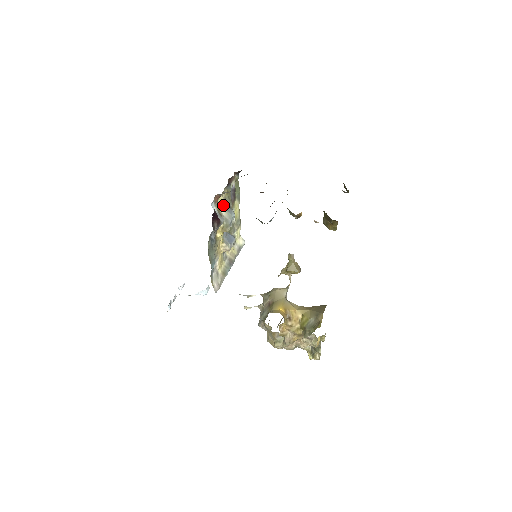
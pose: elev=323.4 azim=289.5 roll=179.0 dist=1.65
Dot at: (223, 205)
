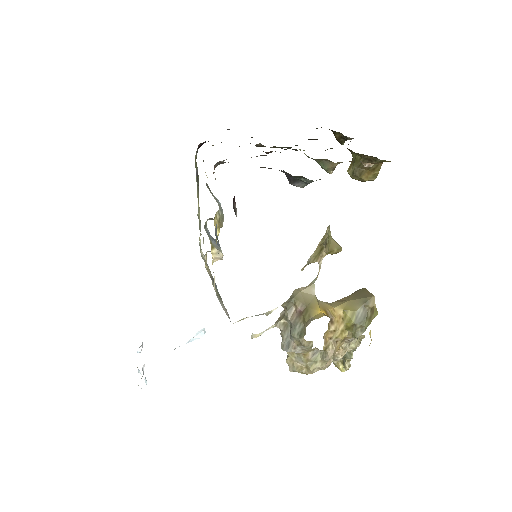
Dot at: occluded
